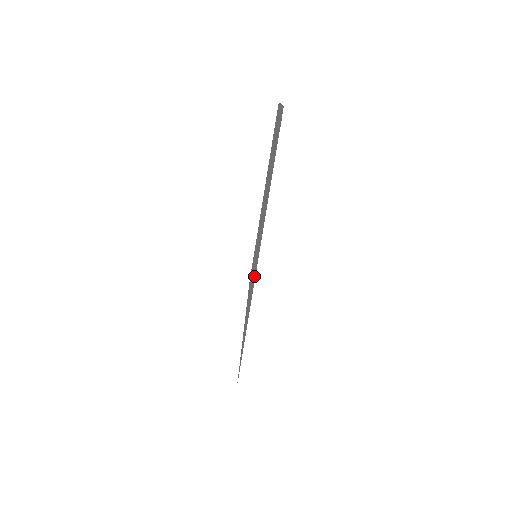
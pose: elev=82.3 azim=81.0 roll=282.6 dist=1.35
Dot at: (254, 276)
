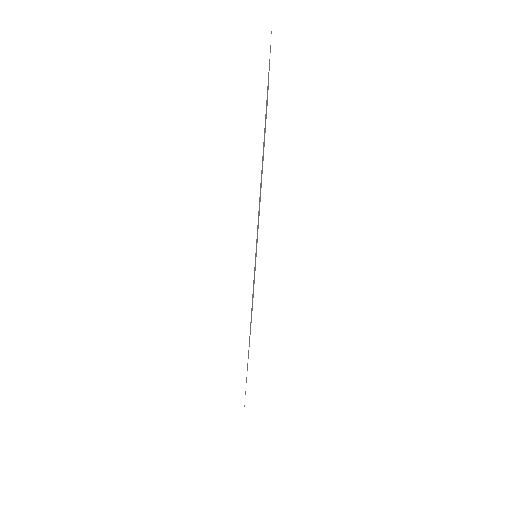
Dot at: occluded
